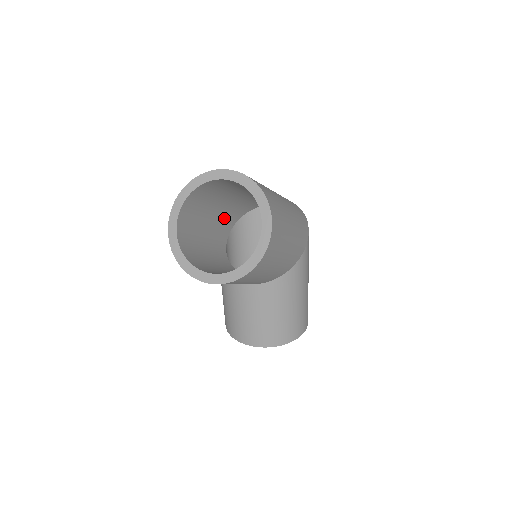
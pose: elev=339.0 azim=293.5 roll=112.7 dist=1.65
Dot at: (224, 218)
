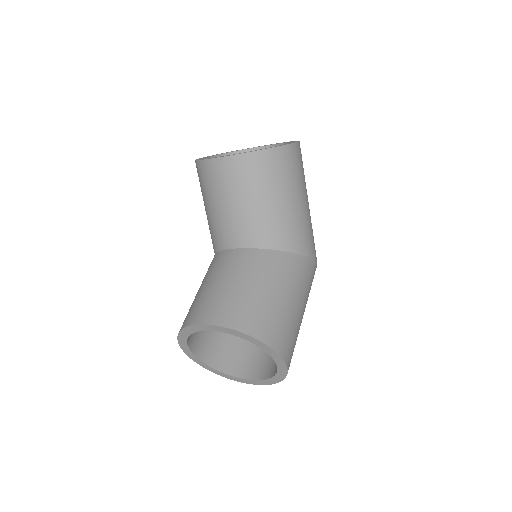
Dot at: occluded
